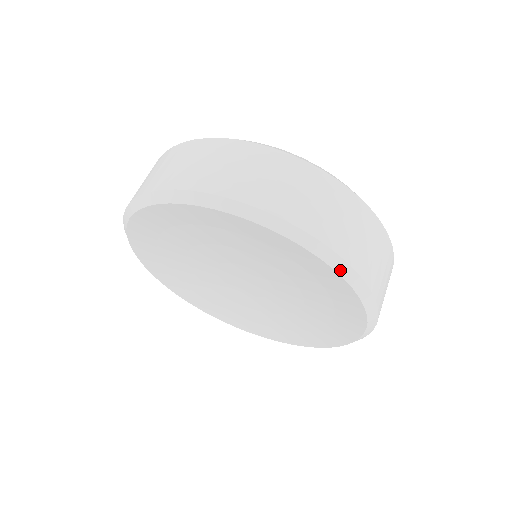
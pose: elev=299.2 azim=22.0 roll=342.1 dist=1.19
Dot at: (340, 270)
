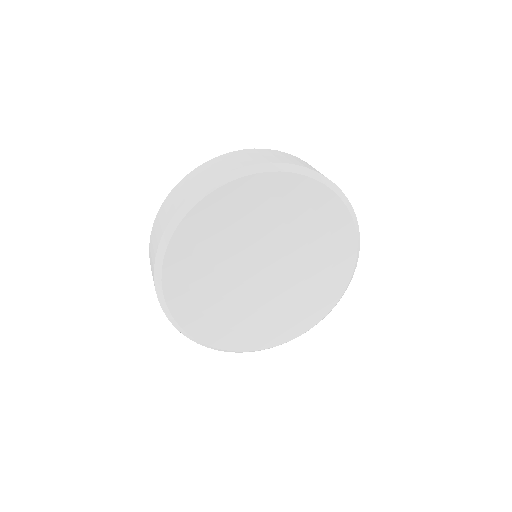
Dot at: (319, 179)
